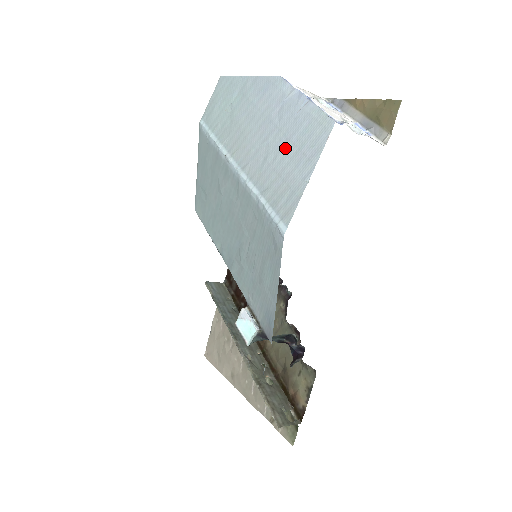
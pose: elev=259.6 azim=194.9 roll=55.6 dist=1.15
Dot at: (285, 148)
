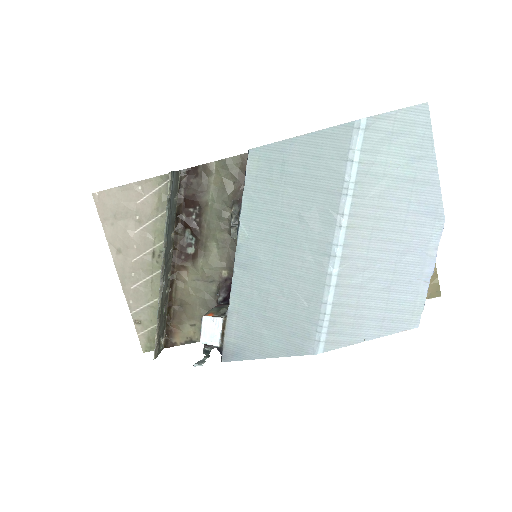
Dot at: (381, 293)
